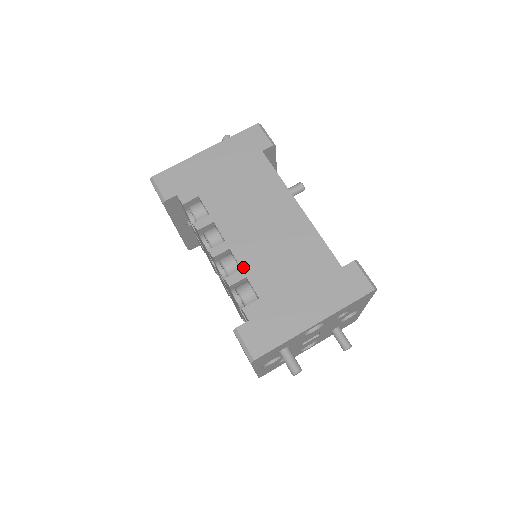
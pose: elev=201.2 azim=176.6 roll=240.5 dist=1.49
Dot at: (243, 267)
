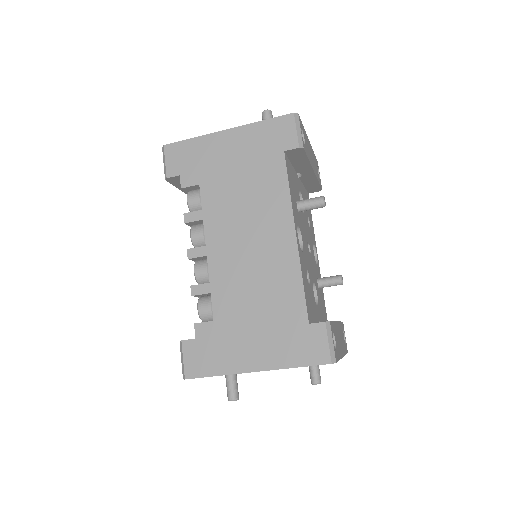
Dot at: (211, 281)
